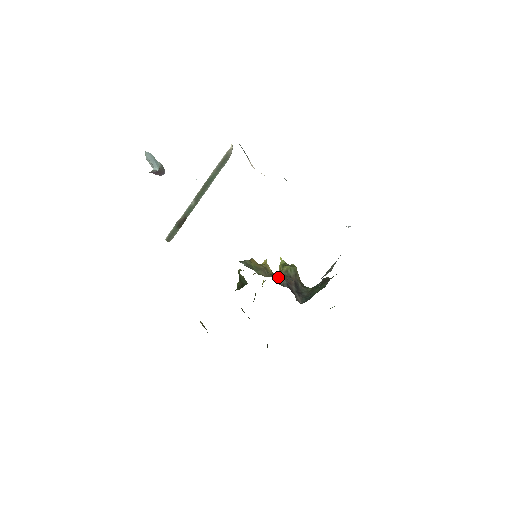
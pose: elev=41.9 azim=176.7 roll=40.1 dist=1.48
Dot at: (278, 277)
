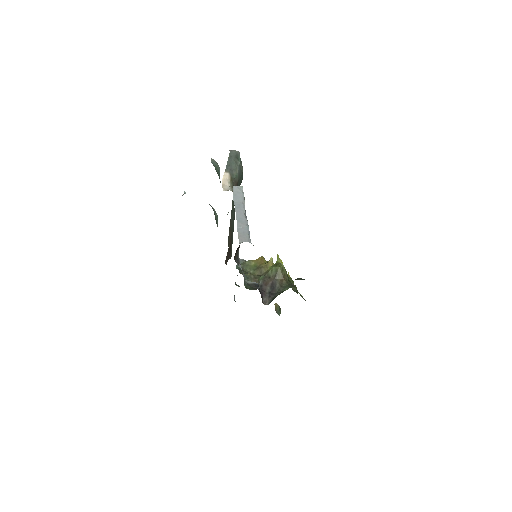
Dot at: (259, 278)
